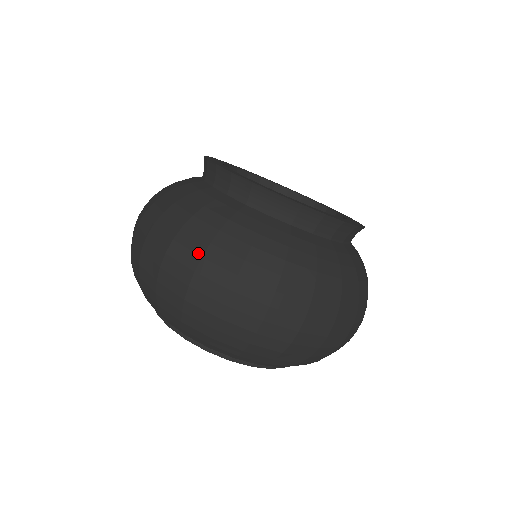
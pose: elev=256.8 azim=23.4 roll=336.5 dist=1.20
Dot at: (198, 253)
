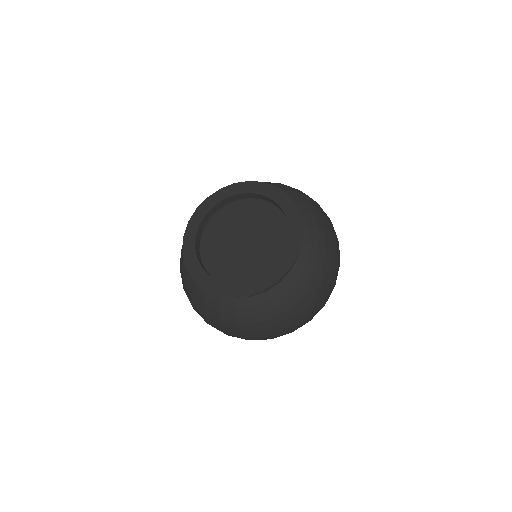
Dot at: (239, 334)
